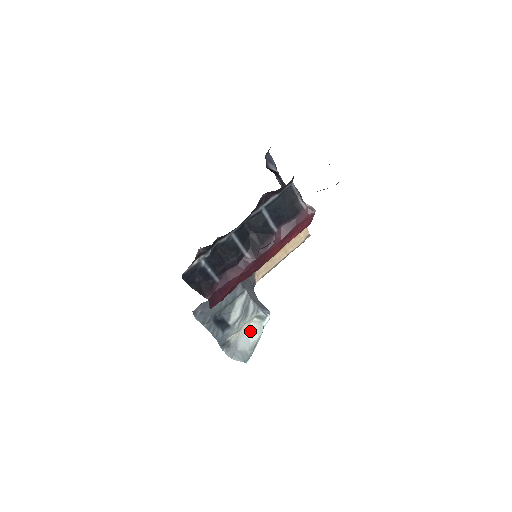
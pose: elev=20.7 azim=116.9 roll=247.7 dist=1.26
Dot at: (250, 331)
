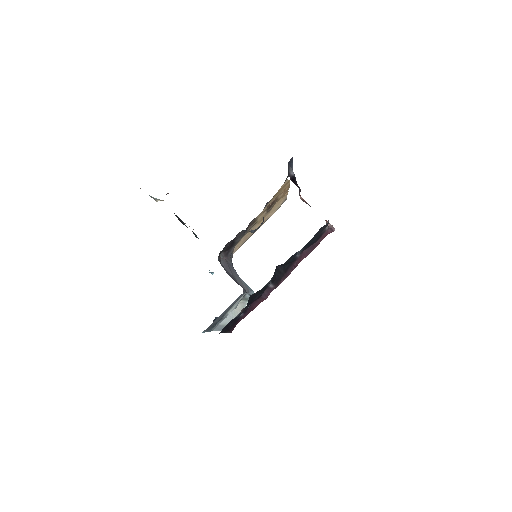
Dot at: (234, 310)
